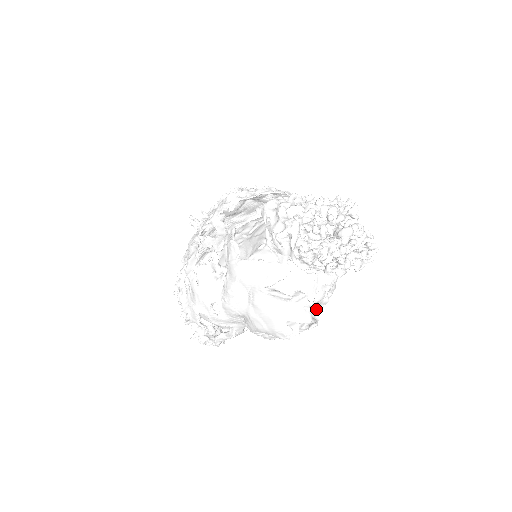
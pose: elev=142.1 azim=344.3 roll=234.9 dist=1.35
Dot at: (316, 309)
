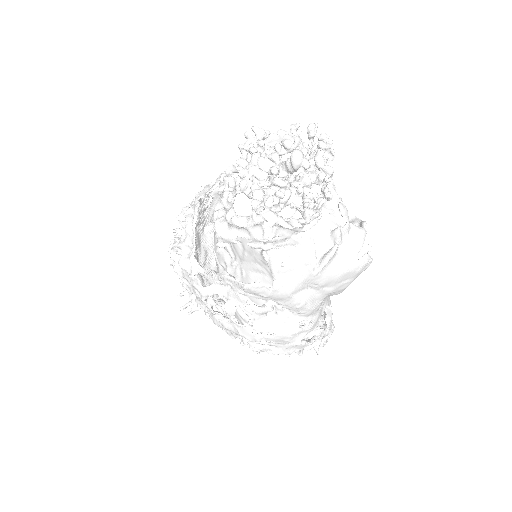
Dot at: occluded
